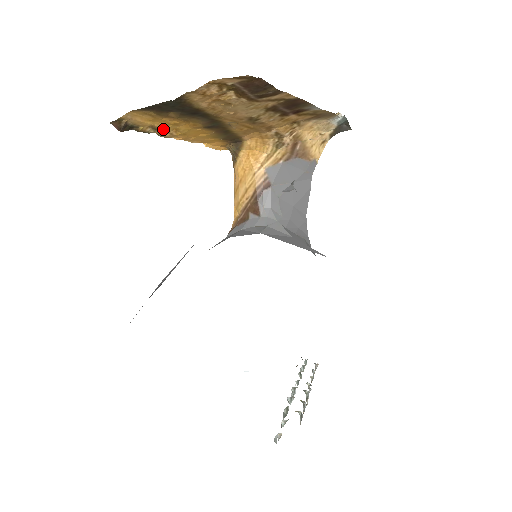
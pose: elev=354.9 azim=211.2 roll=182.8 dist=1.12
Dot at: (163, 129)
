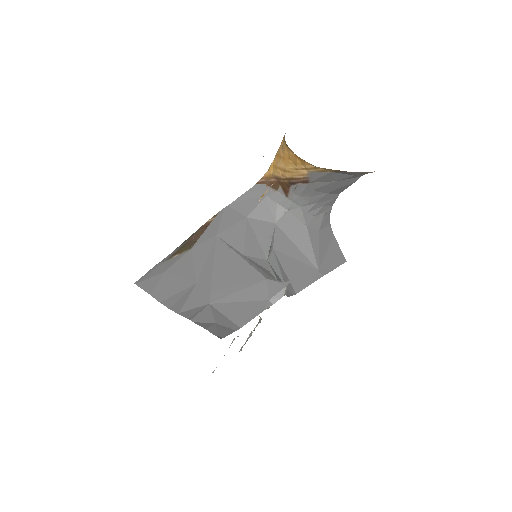
Dot at: occluded
